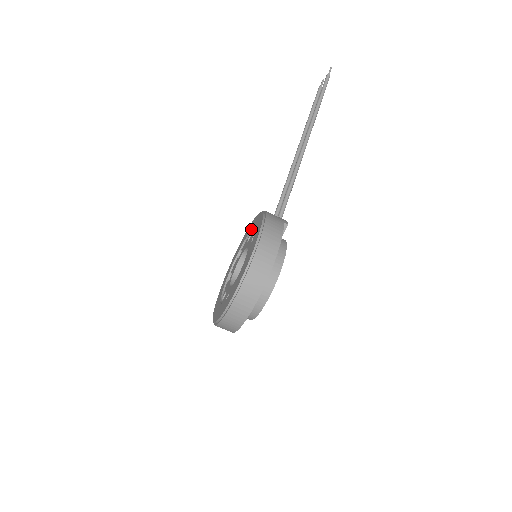
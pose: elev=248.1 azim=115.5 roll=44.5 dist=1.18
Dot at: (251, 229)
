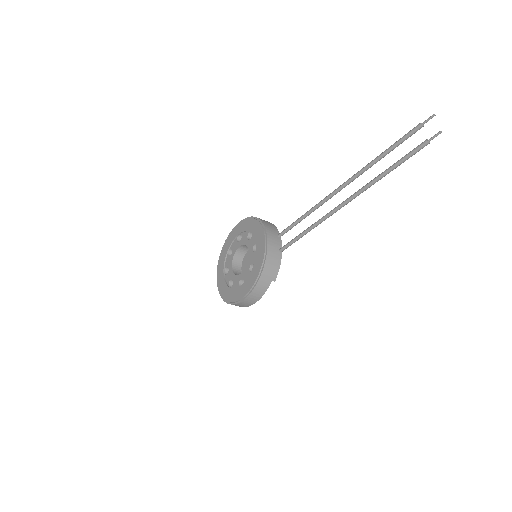
Dot at: (257, 249)
